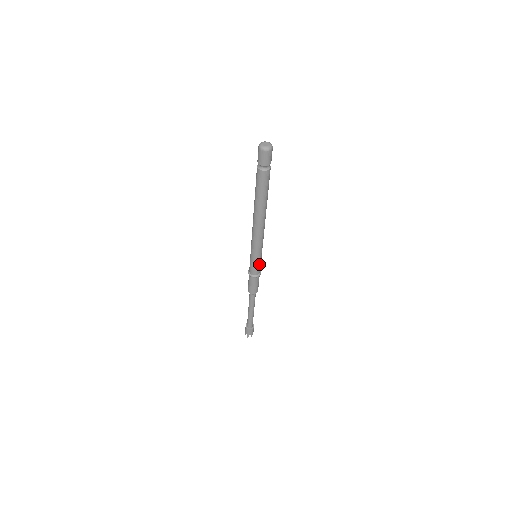
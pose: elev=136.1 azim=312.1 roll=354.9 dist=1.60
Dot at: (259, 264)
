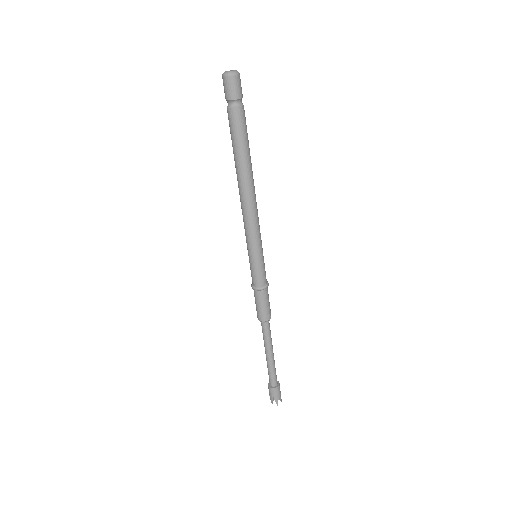
Dot at: (264, 265)
